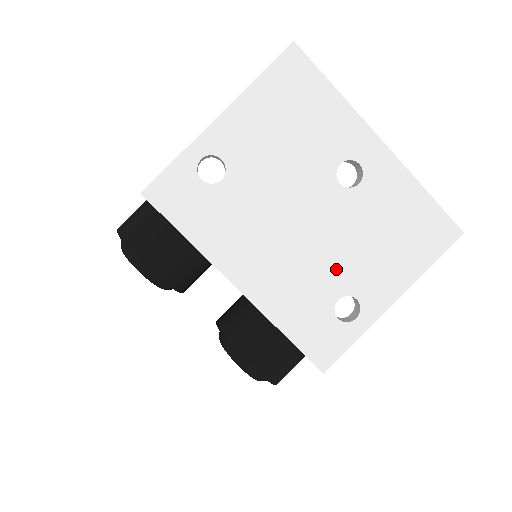
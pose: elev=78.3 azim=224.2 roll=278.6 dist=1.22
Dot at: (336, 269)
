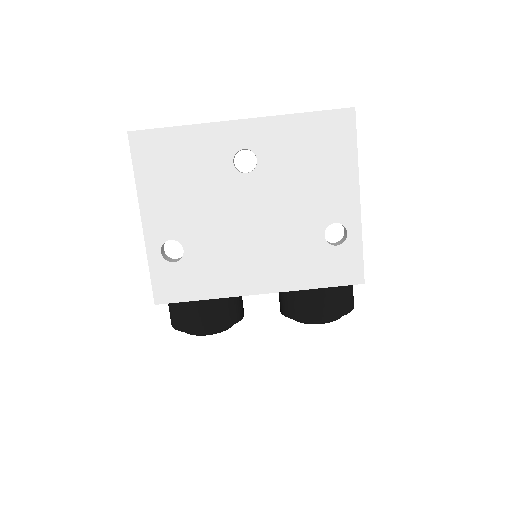
Dot at: (302, 221)
